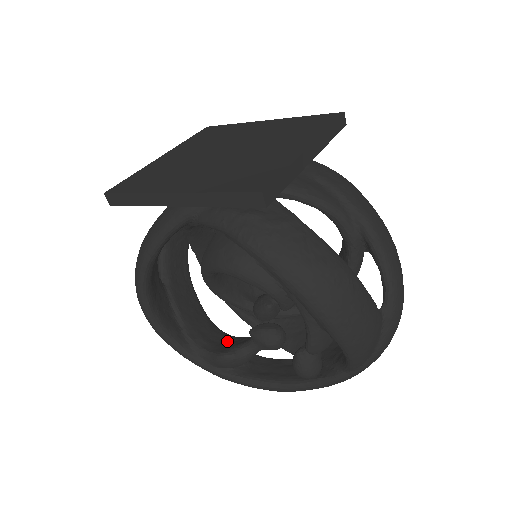
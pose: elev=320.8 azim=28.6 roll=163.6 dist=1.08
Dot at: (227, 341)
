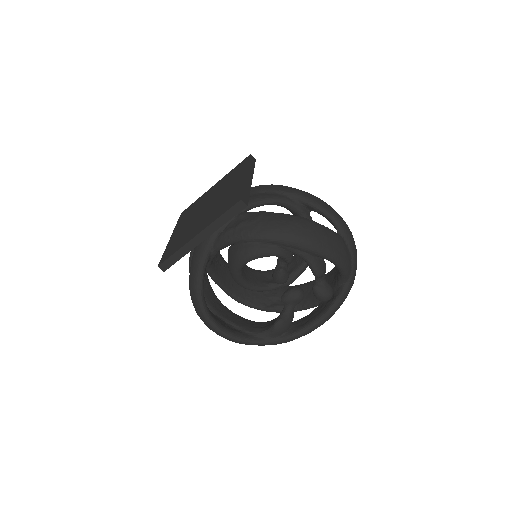
Dot at: (272, 321)
